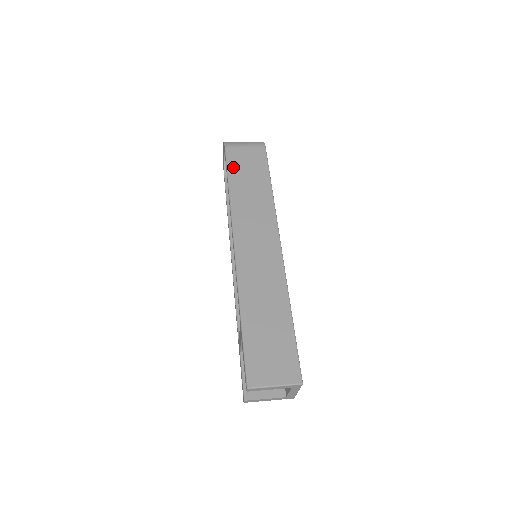
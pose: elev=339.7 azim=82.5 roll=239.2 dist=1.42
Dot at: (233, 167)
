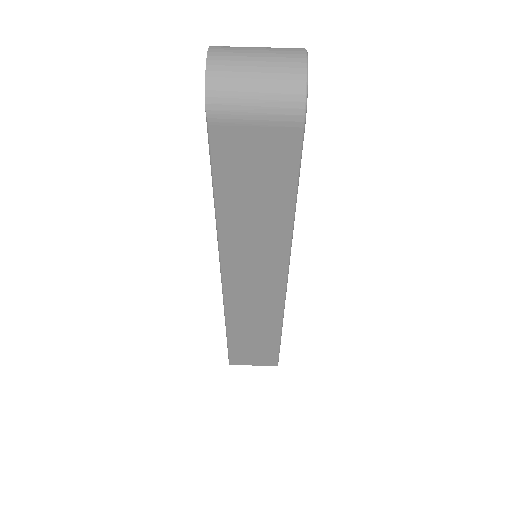
Dot at: (224, 172)
